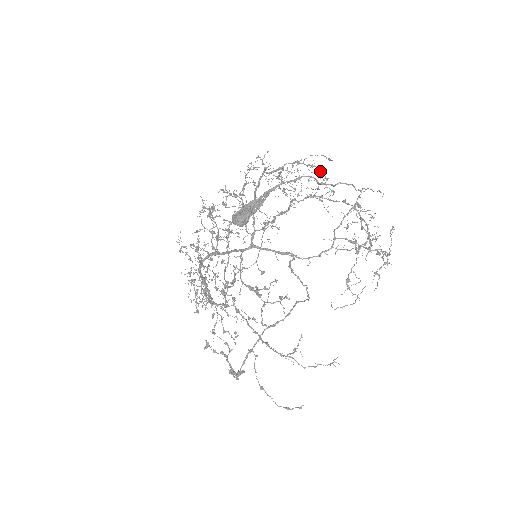
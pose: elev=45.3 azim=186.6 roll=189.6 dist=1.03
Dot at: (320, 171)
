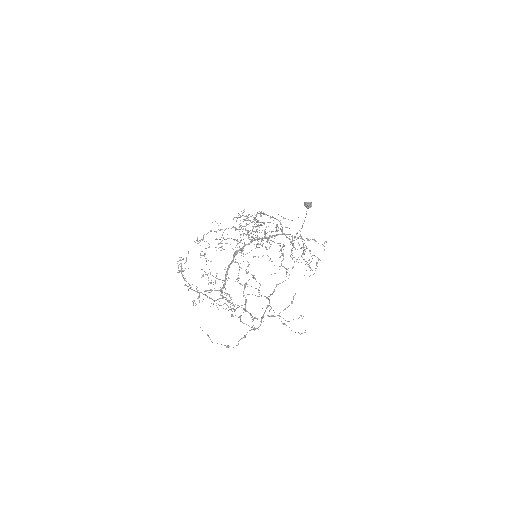
Dot at: occluded
